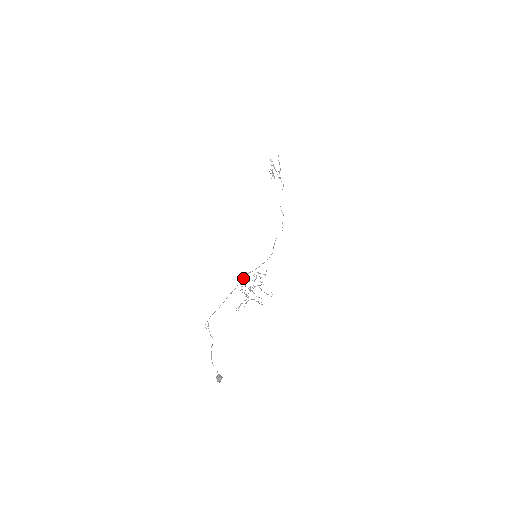
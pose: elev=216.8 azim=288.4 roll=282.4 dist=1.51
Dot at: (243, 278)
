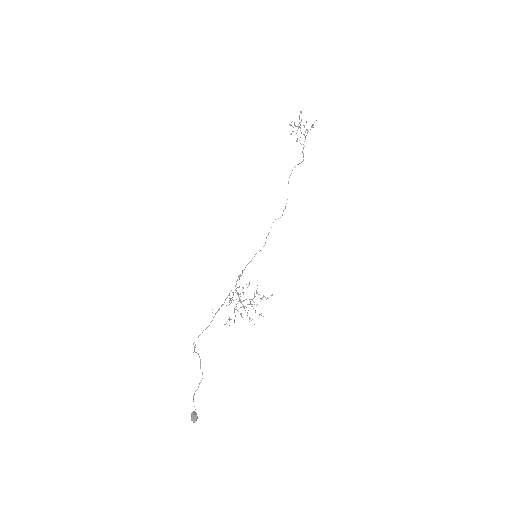
Dot at: (243, 293)
